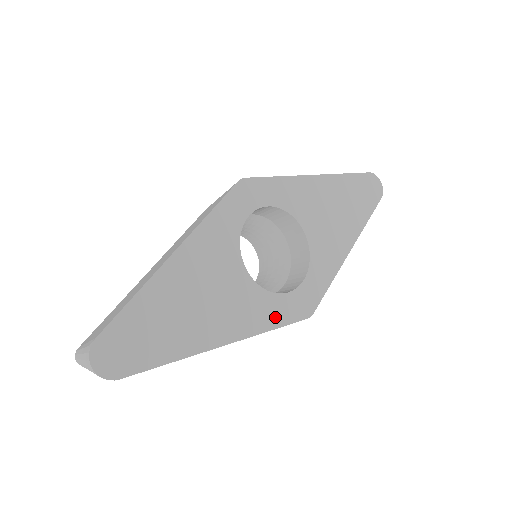
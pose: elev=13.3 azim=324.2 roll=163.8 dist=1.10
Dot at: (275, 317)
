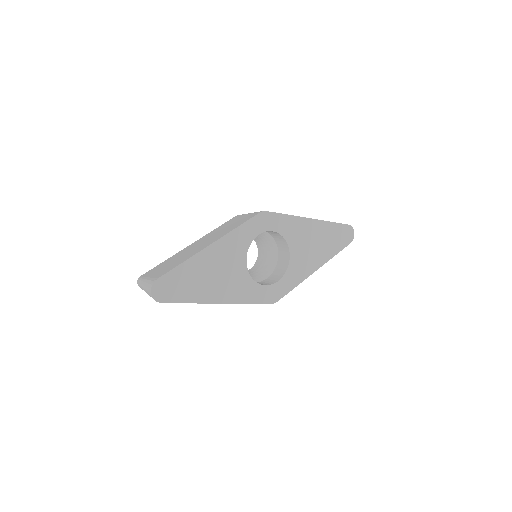
Dot at: (253, 297)
